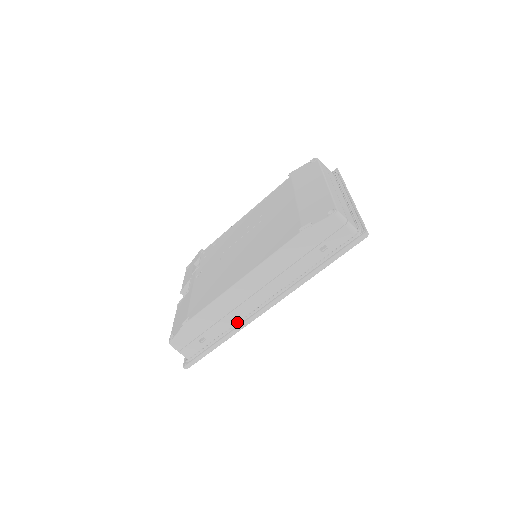
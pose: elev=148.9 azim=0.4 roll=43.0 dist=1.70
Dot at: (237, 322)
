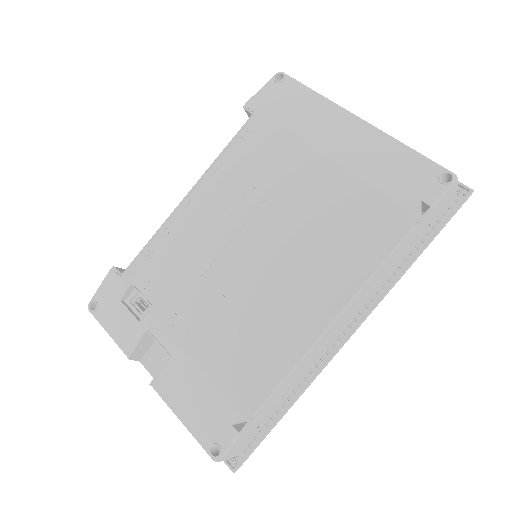
Dot at: (310, 373)
